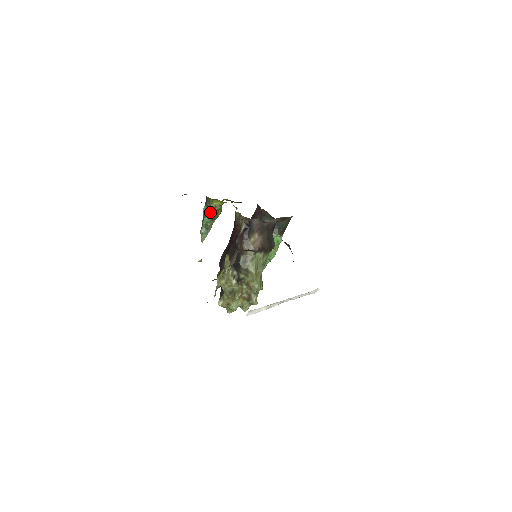
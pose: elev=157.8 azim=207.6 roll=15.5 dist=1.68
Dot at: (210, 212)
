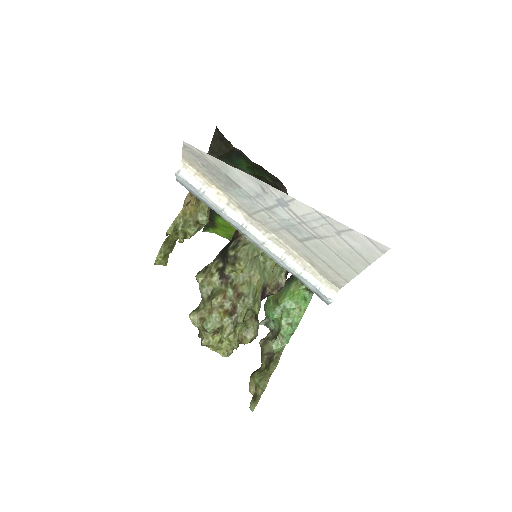
Dot at: occluded
